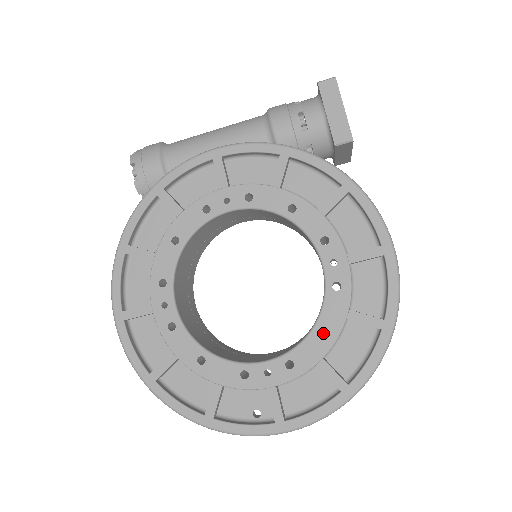
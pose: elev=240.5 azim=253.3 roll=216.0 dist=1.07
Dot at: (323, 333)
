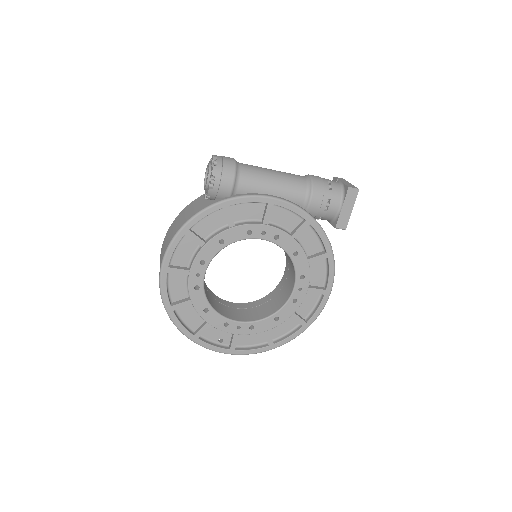
Dot at: occluded
